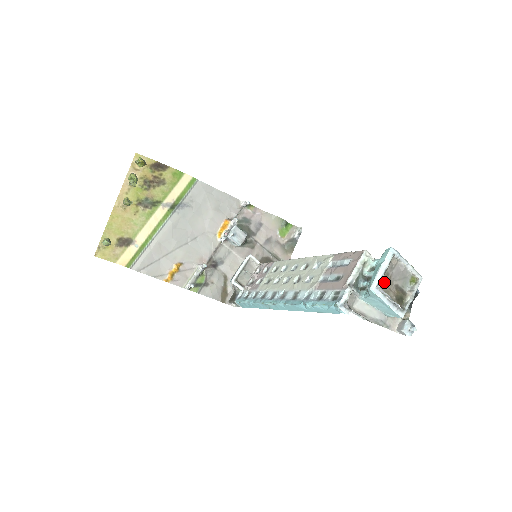
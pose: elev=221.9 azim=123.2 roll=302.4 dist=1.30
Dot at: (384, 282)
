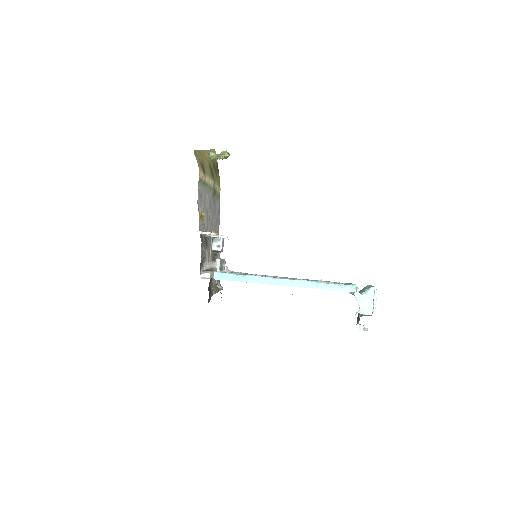
Dot at: occluded
